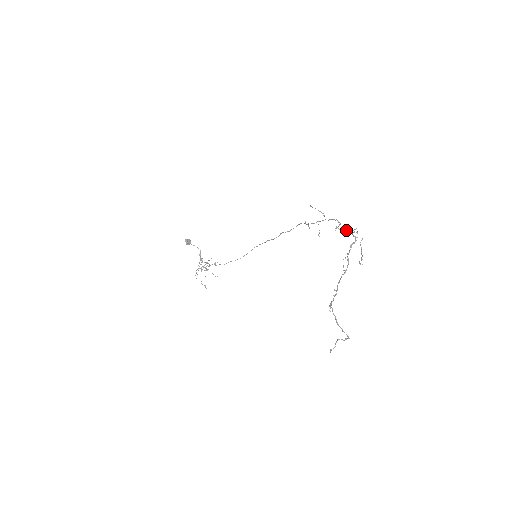
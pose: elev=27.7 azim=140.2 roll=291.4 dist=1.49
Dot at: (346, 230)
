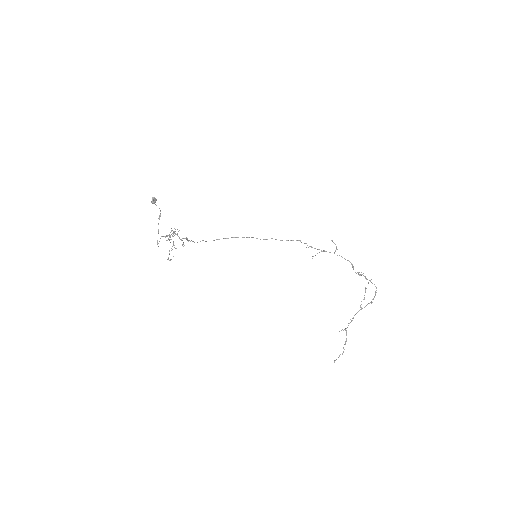
Dot at: (361, 275)
